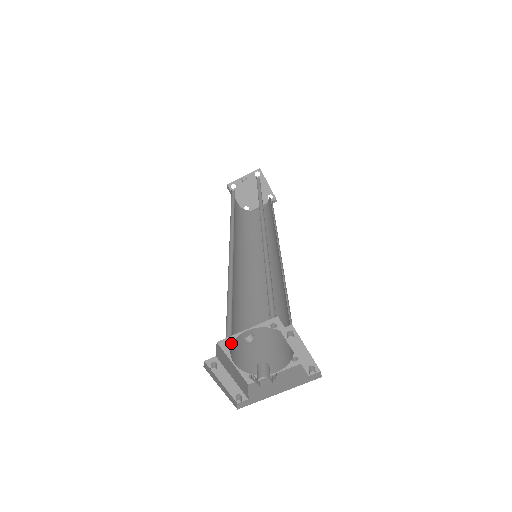
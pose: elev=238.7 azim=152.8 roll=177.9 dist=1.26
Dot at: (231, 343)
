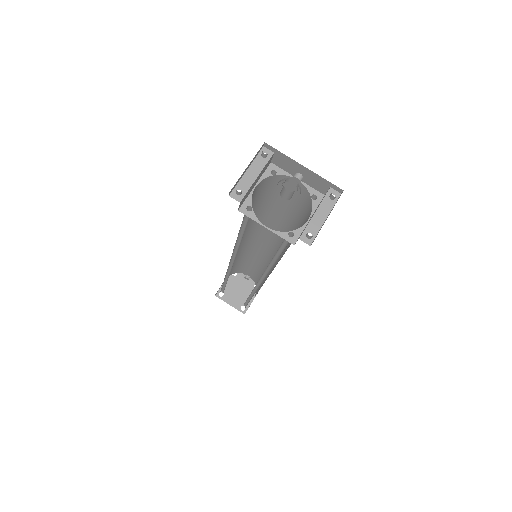
Dot at: (276, 174)
